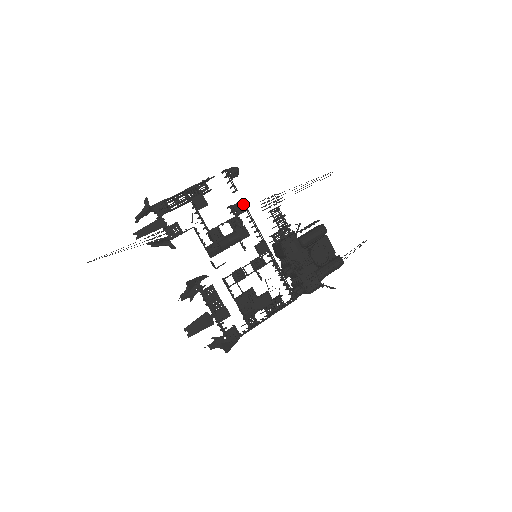
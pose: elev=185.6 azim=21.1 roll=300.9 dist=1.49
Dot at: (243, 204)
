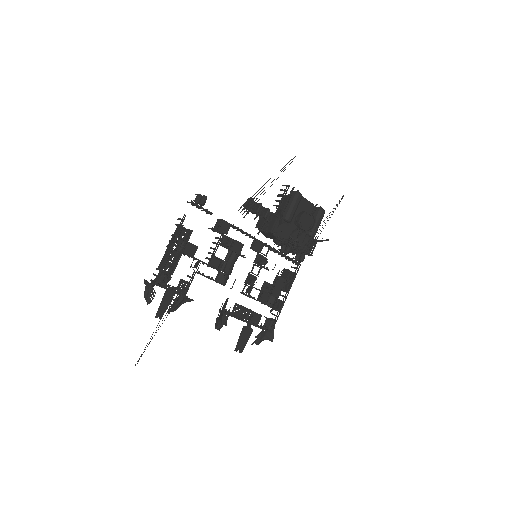
Dot at: (224, 222)
